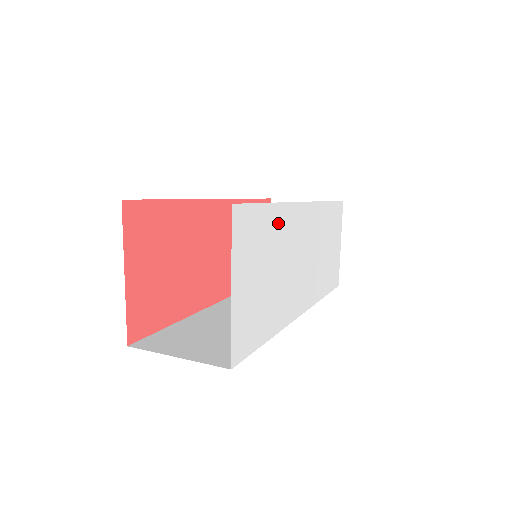
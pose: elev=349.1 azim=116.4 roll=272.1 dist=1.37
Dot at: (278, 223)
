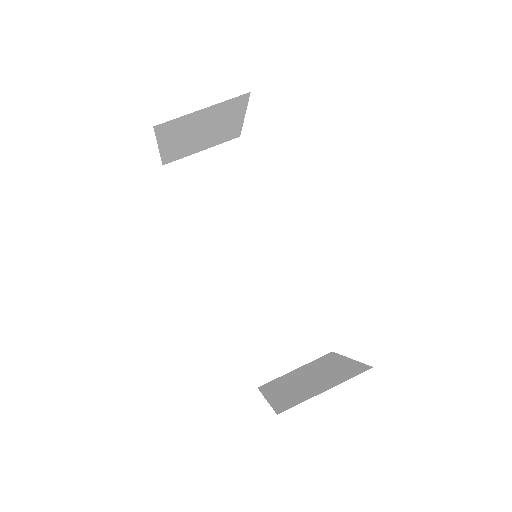
Dot at: occluded
